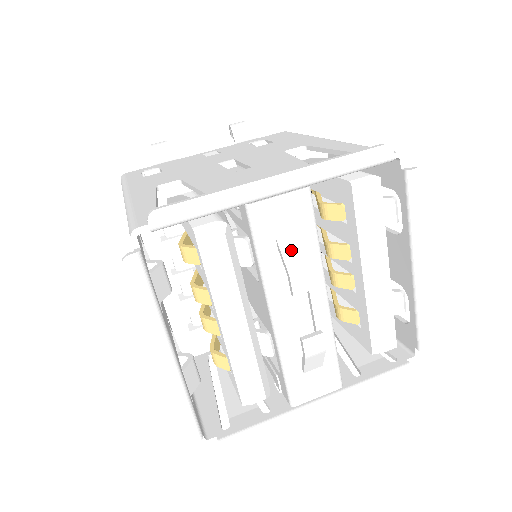
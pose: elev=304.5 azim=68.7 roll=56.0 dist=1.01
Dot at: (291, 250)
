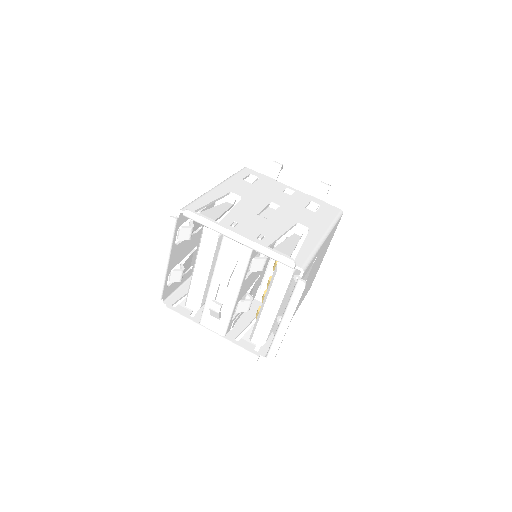
Dot at: (228, 265)
